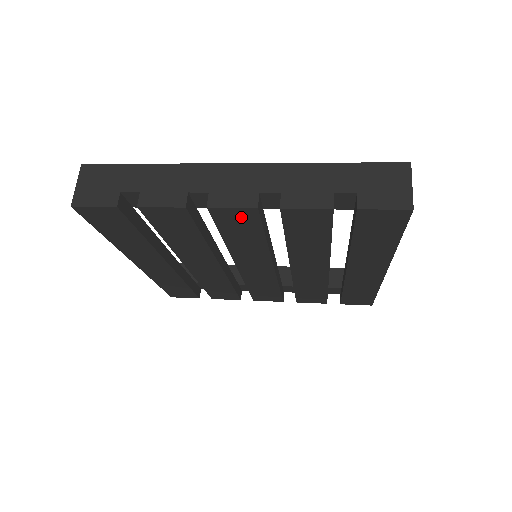
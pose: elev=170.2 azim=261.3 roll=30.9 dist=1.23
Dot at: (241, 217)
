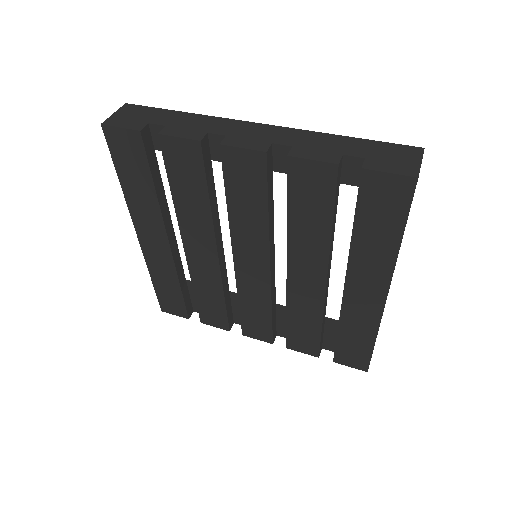
Dot at: (249, 166)
